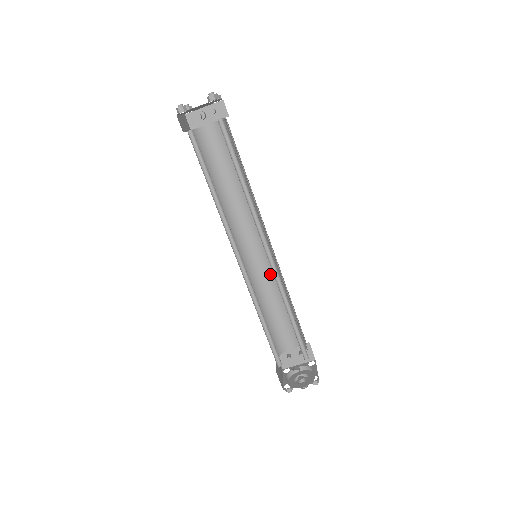
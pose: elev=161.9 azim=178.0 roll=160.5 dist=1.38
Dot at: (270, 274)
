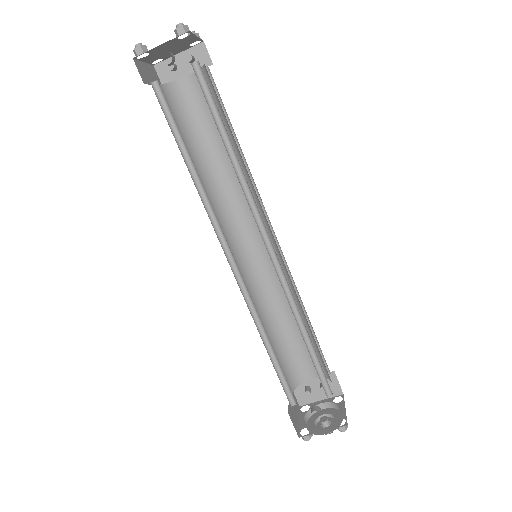
Dot at: (278, 280)
